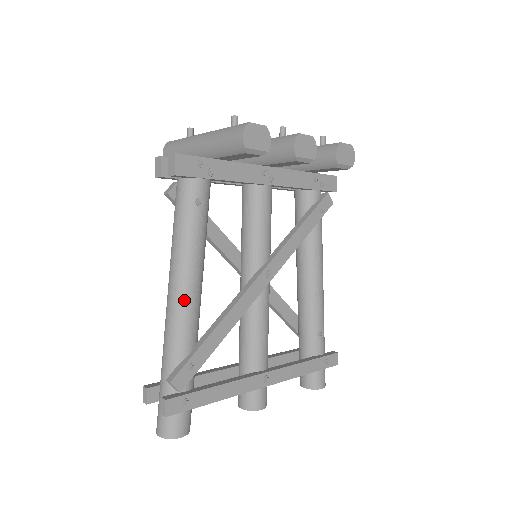
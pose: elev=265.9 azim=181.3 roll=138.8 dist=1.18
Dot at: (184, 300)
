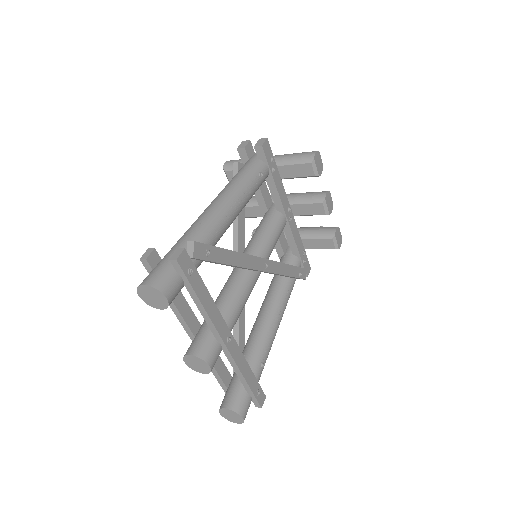
Dot at: (225, 211)
